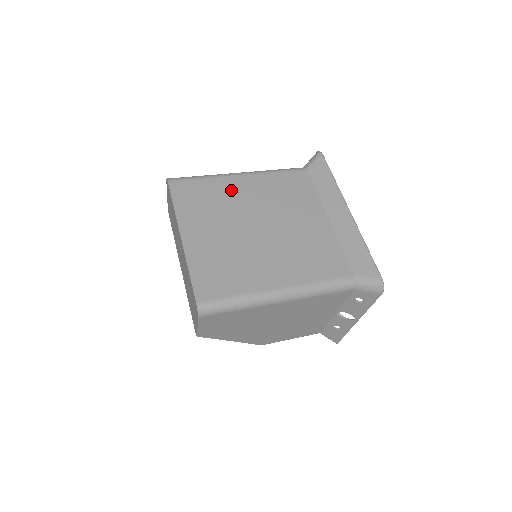
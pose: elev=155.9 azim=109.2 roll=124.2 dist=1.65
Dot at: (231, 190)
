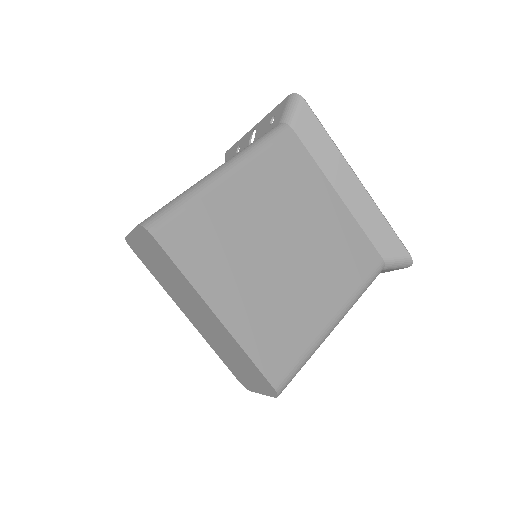
Dot at: (231, 207)
